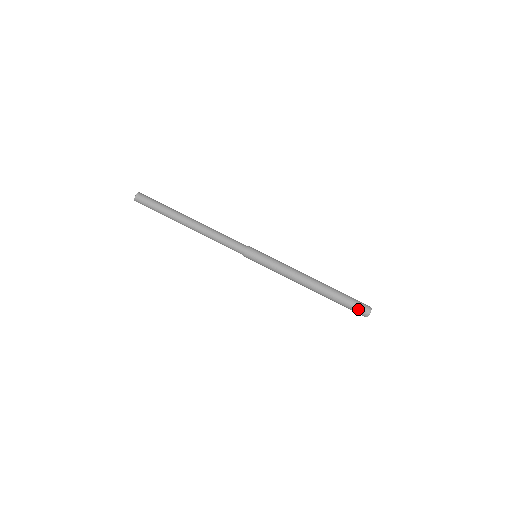
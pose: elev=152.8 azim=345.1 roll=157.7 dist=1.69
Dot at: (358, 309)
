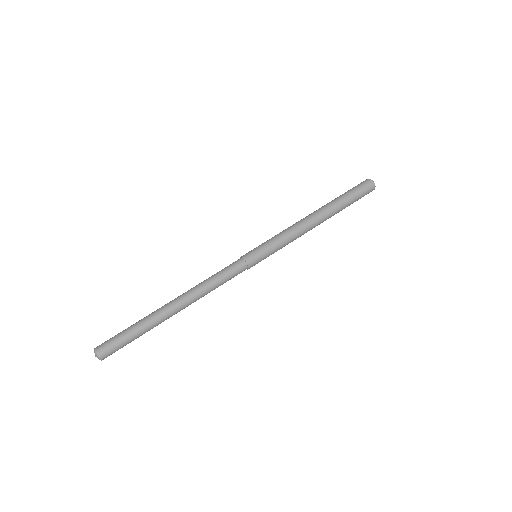
Dot at: (365, 191)
